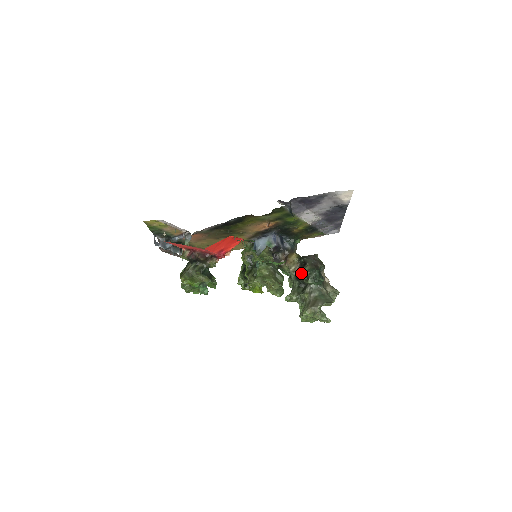
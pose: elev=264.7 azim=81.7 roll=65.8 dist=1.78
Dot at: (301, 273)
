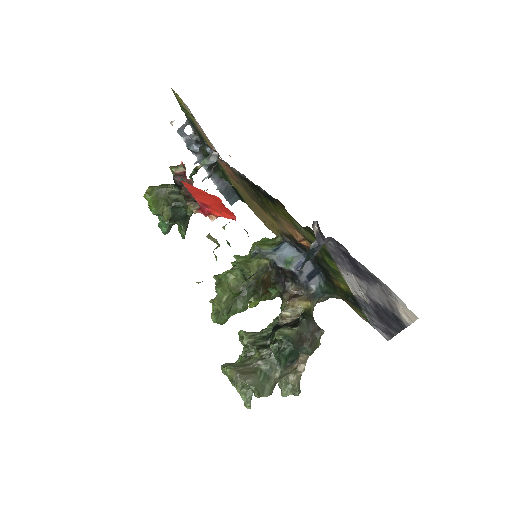
Dot at: occluded
